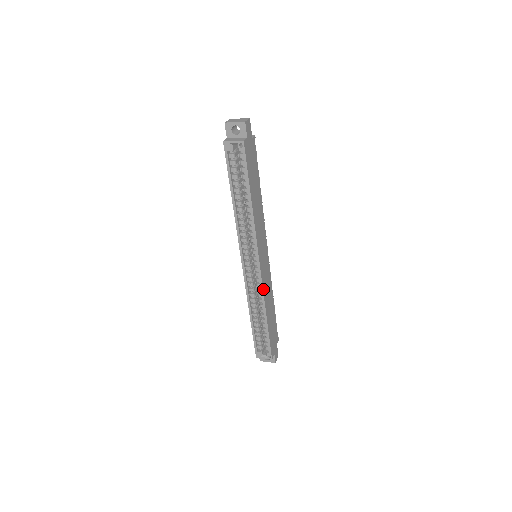
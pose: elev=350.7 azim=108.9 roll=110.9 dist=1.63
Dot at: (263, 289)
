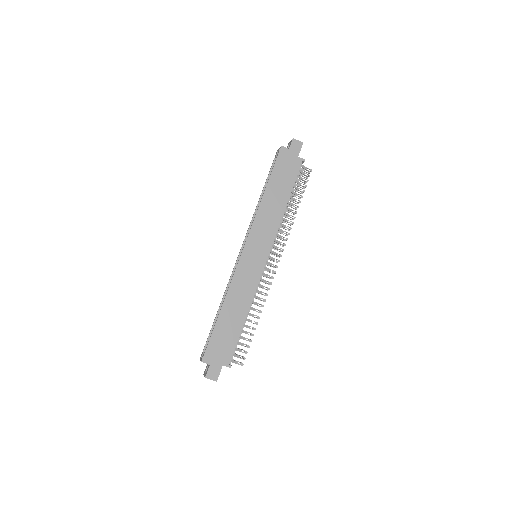
Dot at: (234, 276)
